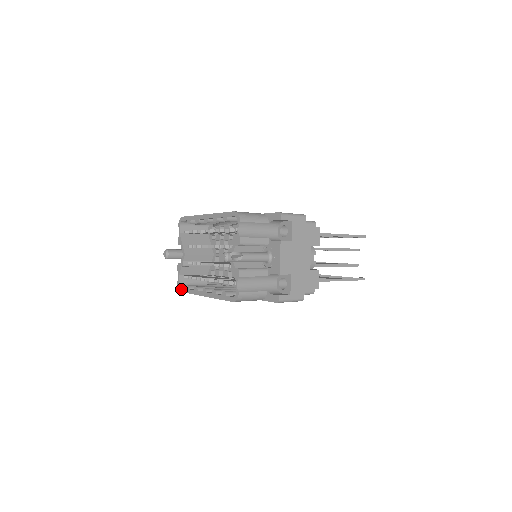
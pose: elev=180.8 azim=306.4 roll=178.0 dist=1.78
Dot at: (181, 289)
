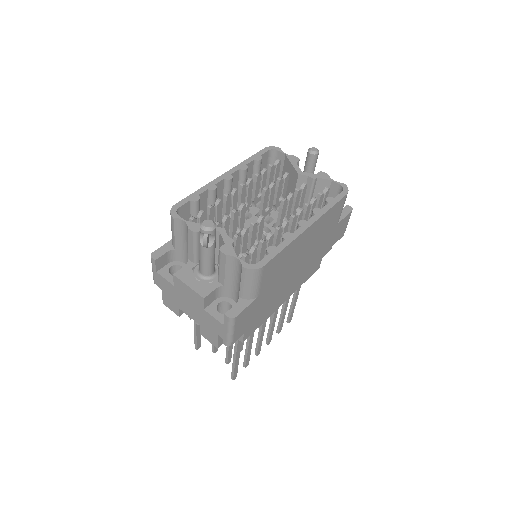
Dot at: (261, 262)
